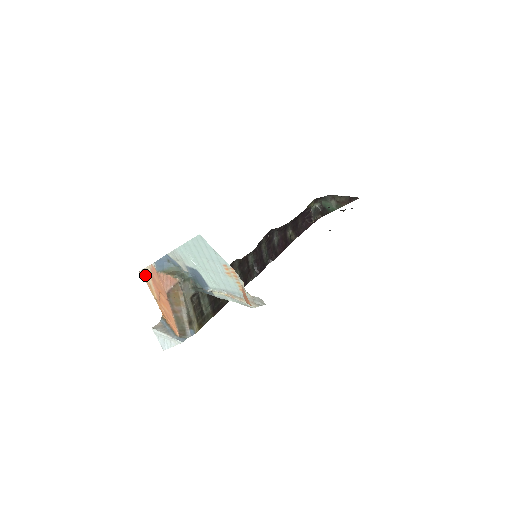
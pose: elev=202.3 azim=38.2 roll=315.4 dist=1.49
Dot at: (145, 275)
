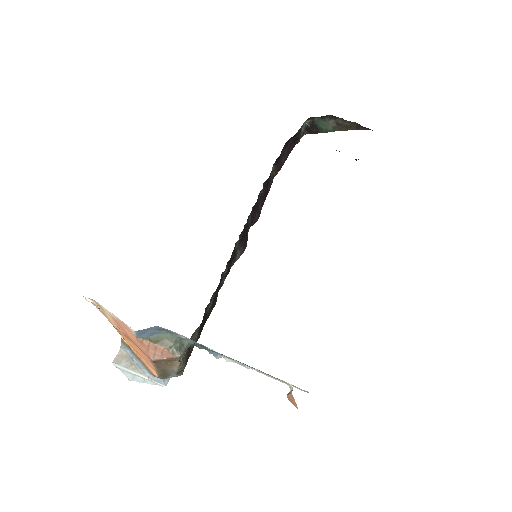
Dot at: (96, 305)
